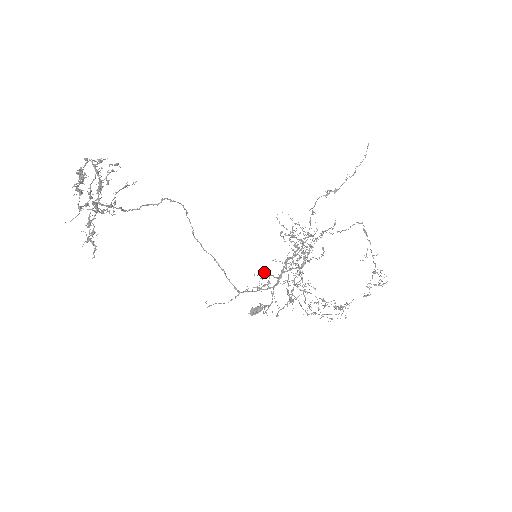
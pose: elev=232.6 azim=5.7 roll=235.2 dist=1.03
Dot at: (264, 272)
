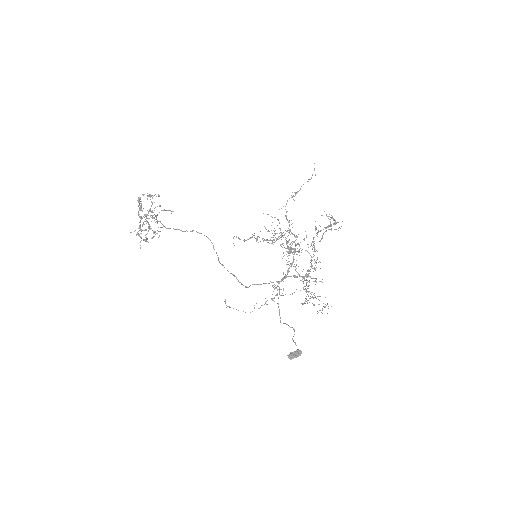
Dot at: occluded
